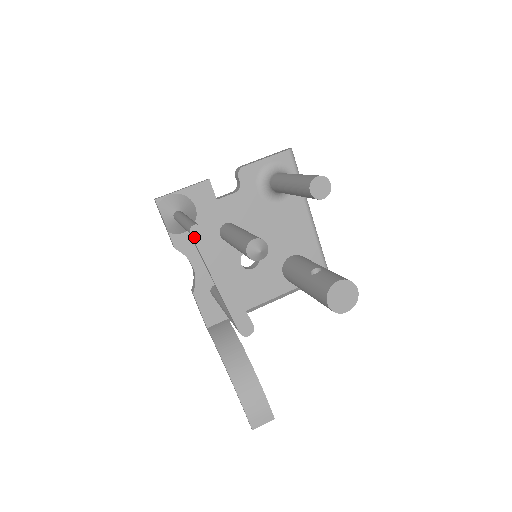
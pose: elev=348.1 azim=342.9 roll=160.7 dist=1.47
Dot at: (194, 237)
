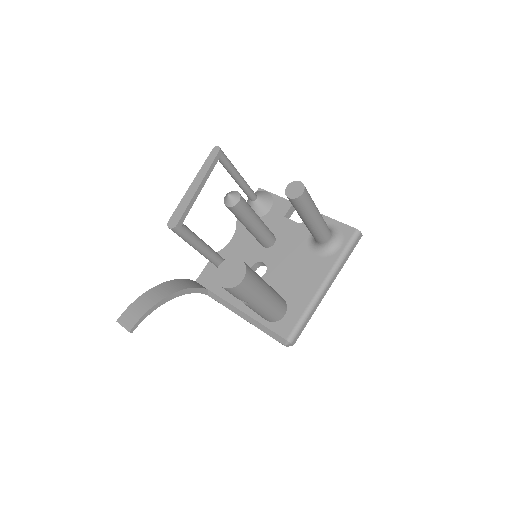
Dot at: (212, 152)
